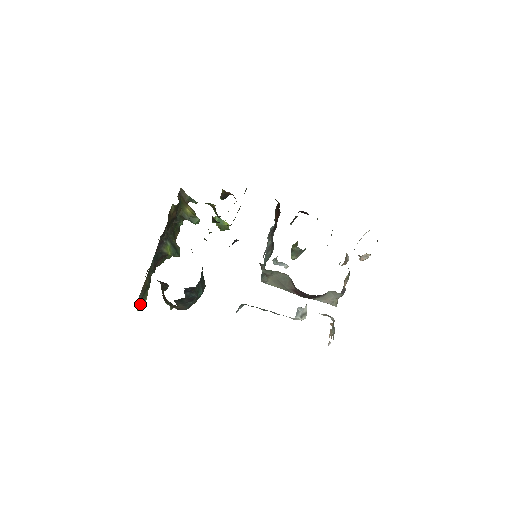
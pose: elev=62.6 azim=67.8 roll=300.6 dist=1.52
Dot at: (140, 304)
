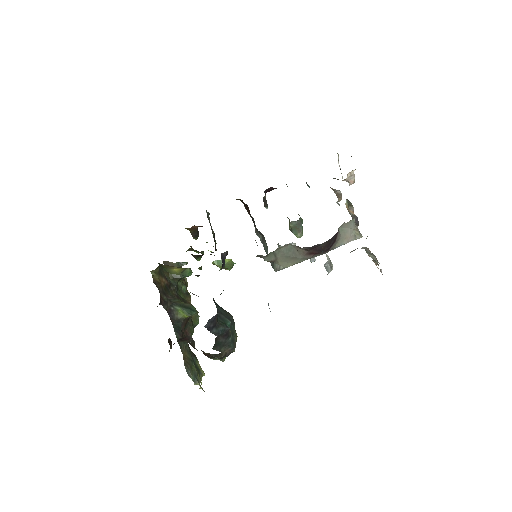
Dot at: (196, 380)
